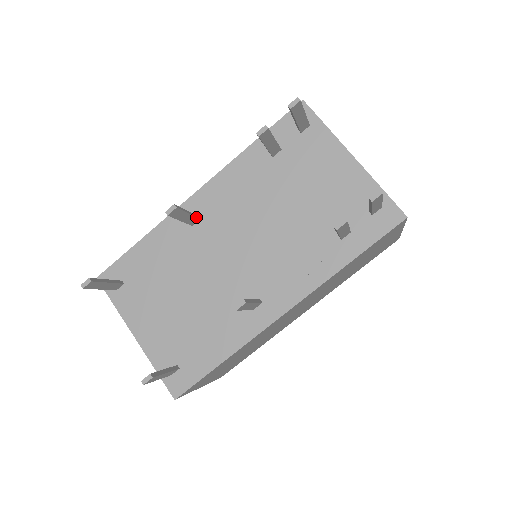
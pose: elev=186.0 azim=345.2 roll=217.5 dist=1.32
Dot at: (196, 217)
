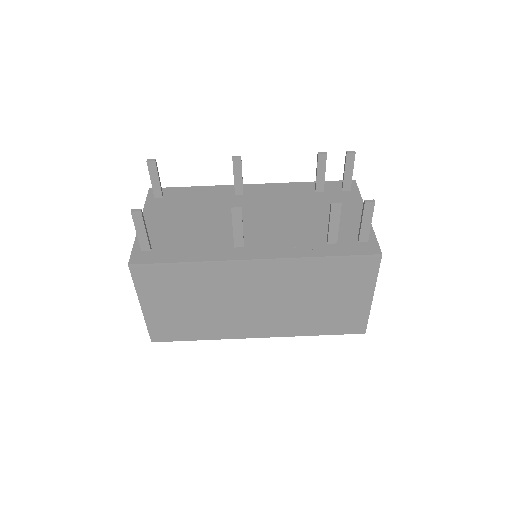
Dot at: occluded
